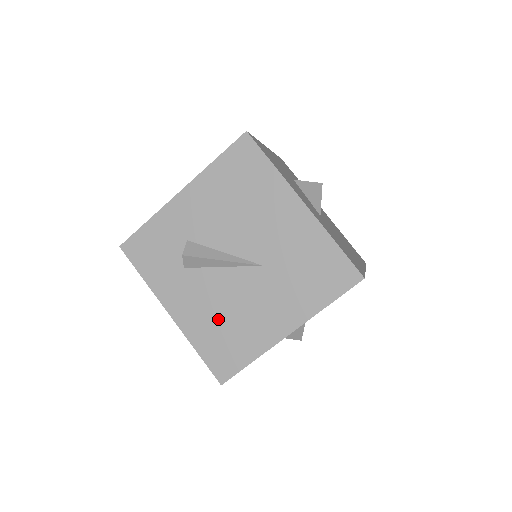
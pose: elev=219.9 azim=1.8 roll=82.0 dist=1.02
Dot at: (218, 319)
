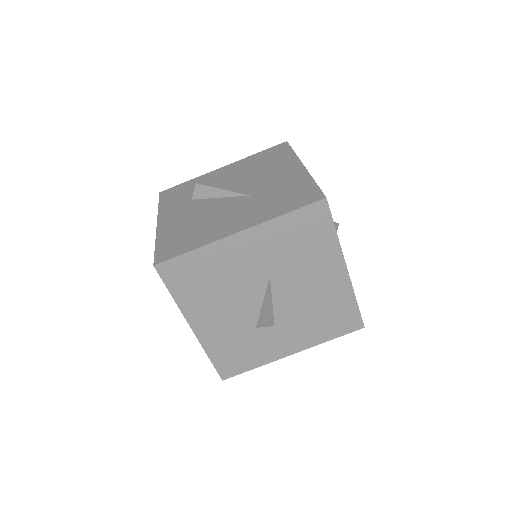
Dot at: (190, 225)
